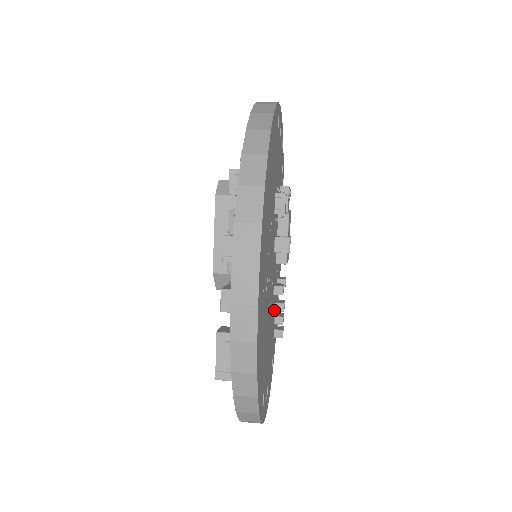
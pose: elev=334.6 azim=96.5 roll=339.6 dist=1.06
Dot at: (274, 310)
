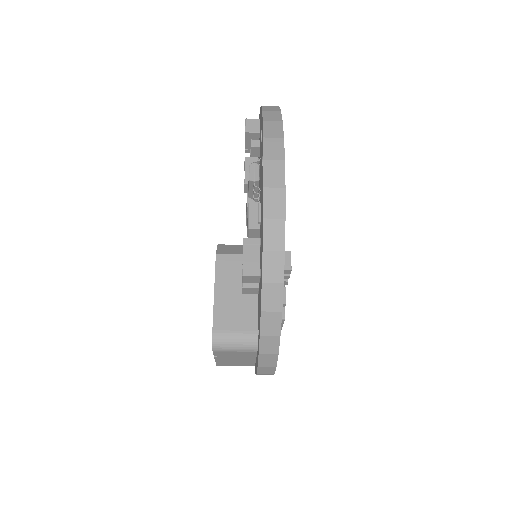
Dot at: occluded
